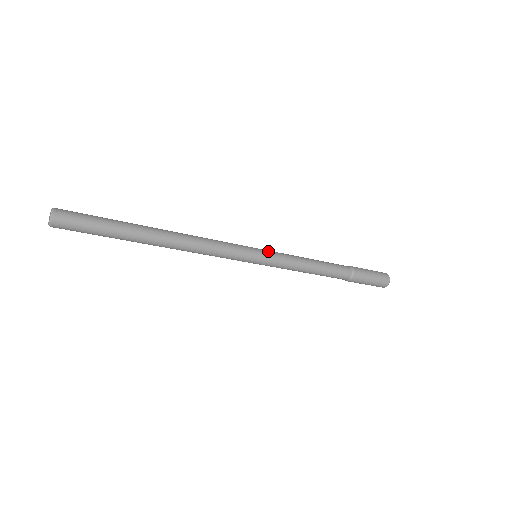
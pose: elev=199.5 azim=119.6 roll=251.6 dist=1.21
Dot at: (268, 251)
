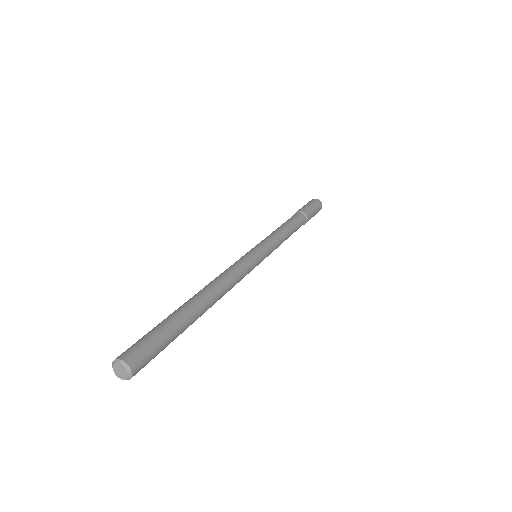
Dot at: (262, 245)
